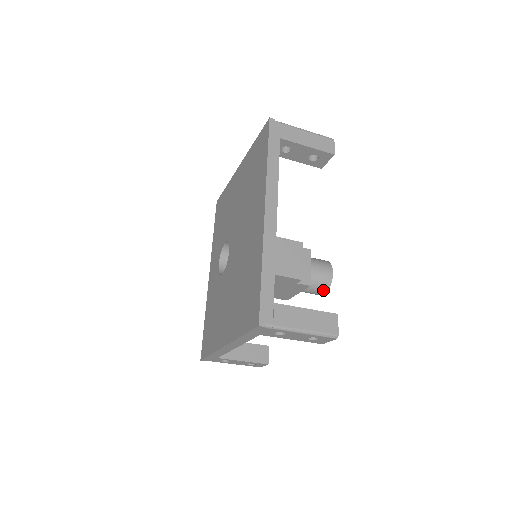
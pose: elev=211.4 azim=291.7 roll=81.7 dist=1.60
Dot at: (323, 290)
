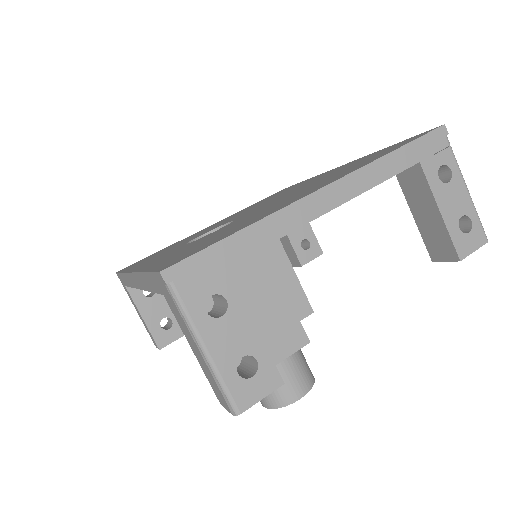
Dot at: (306, 382)
